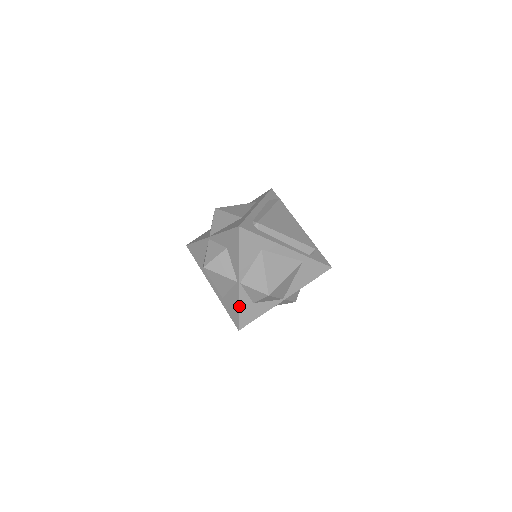
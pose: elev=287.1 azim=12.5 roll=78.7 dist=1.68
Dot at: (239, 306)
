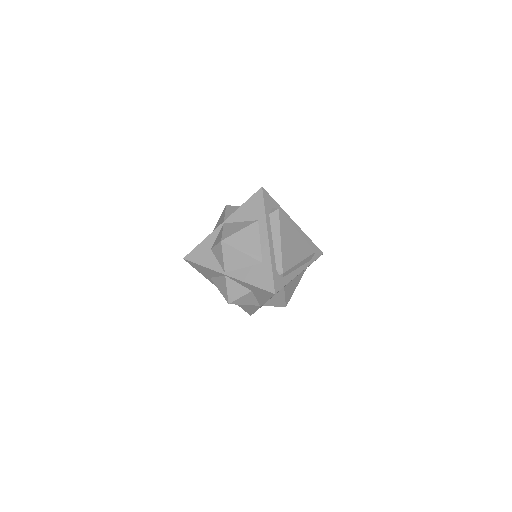
Dot at: occluded
